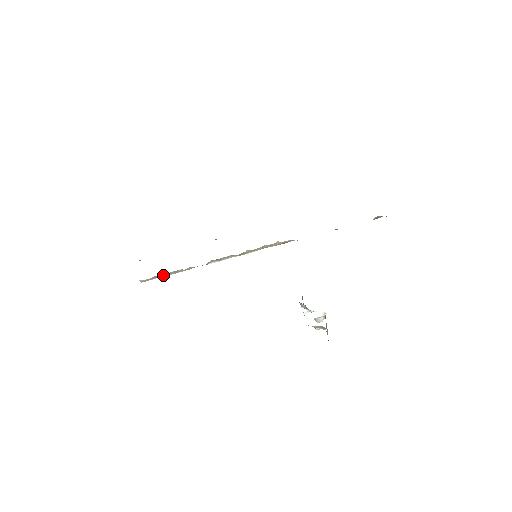
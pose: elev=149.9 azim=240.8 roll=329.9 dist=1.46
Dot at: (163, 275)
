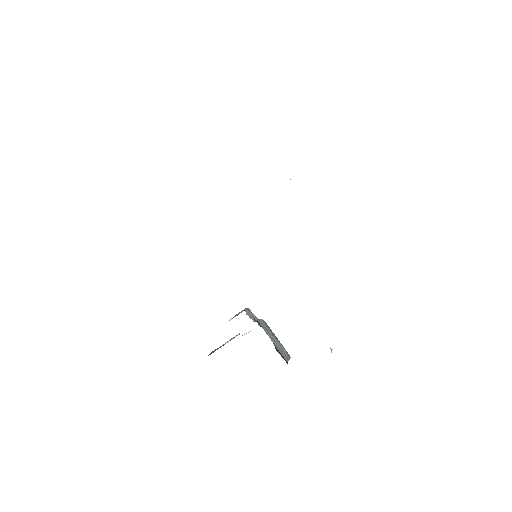
Dot at: occluded
